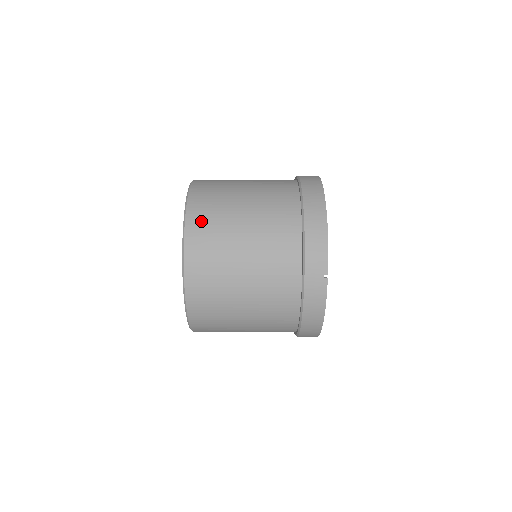
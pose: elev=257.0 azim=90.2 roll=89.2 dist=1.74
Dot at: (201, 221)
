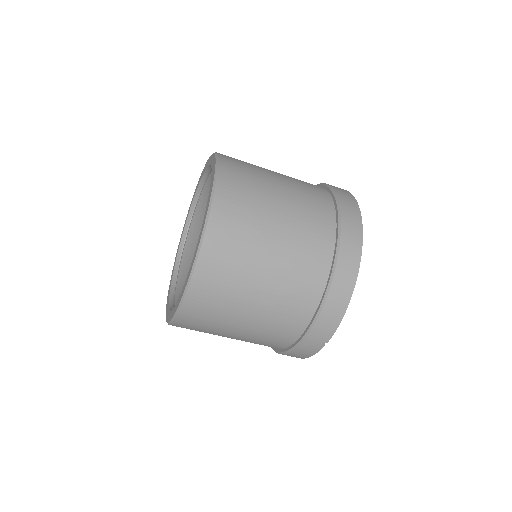
Dot at: (217, 259)
